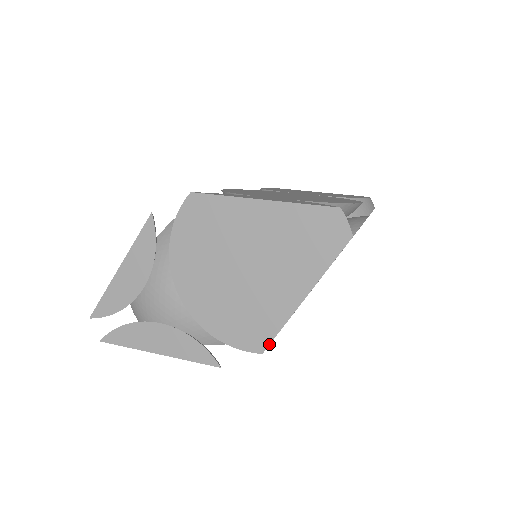
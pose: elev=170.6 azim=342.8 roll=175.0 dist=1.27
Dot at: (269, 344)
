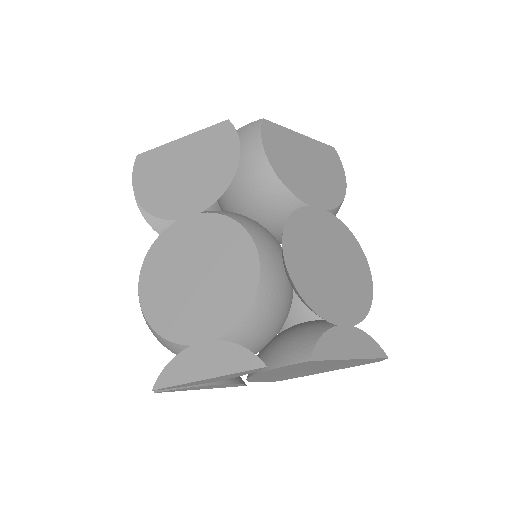
Dot at: occluded
